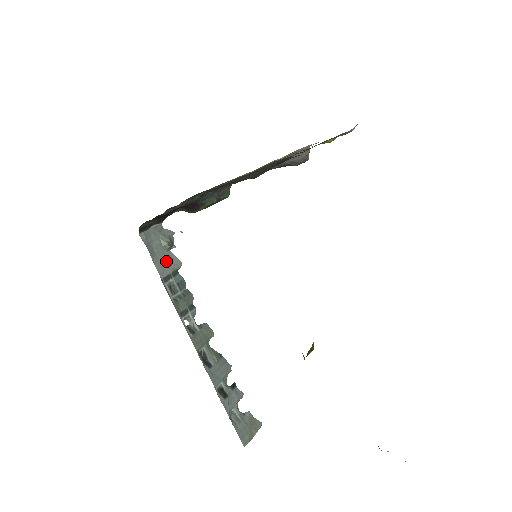
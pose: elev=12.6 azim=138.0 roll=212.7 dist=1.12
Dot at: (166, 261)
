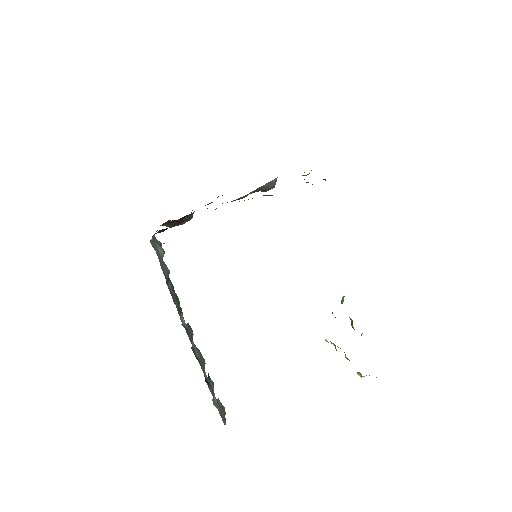
Dot at: (164, 267)
